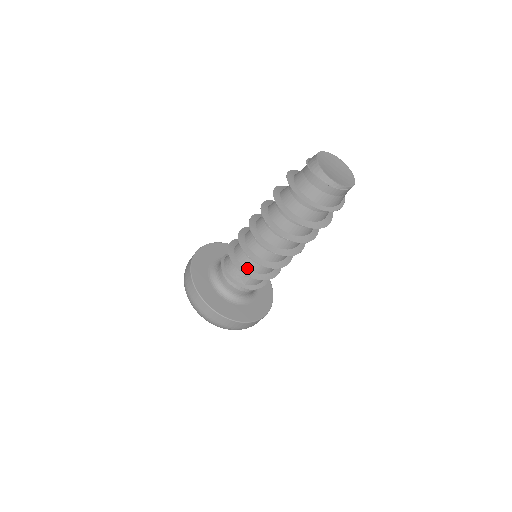
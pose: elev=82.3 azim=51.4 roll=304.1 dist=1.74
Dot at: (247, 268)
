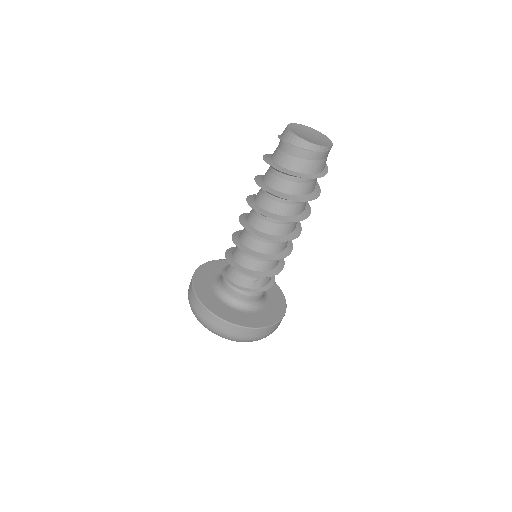
Dot at: (258, 270)
